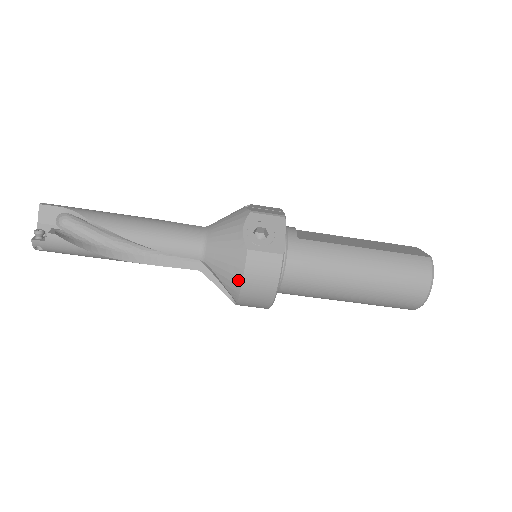
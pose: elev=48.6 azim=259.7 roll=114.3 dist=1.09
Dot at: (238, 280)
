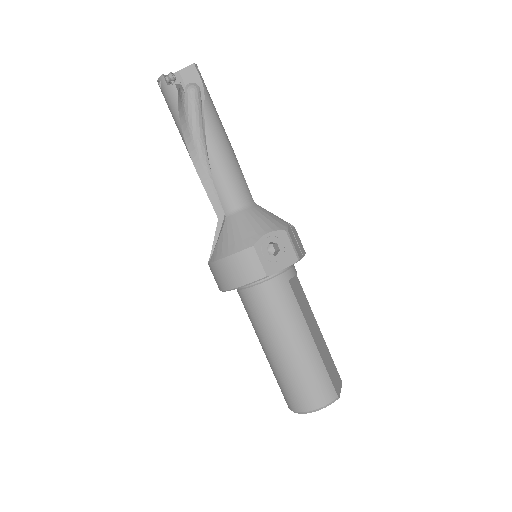
Dot at: (226, 253)
